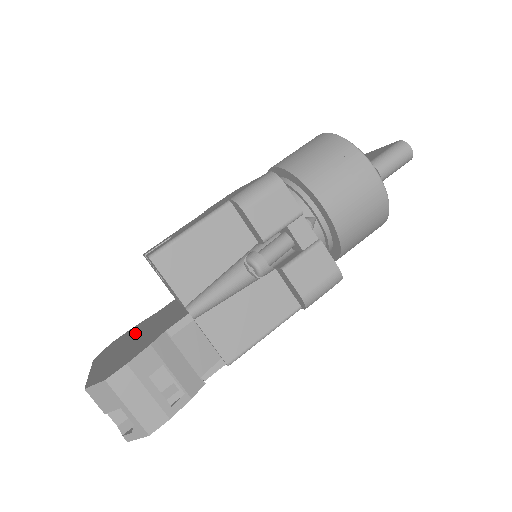
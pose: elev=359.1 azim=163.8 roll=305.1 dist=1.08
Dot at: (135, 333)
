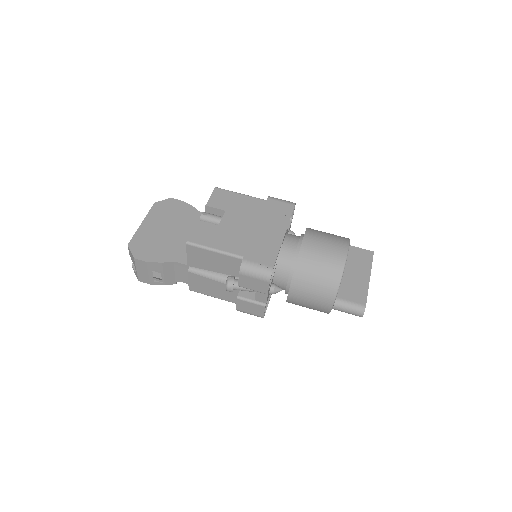
Dot at: (177, 220)
